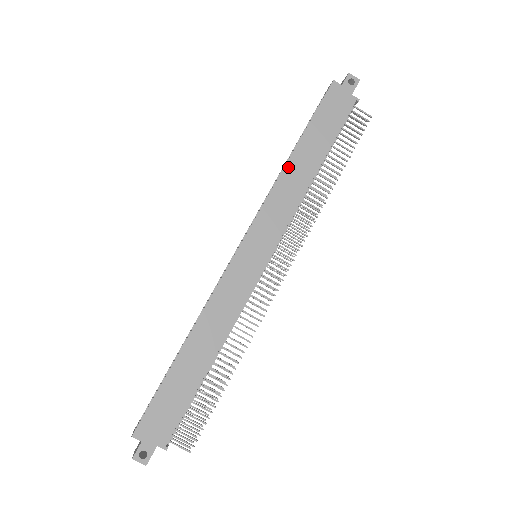
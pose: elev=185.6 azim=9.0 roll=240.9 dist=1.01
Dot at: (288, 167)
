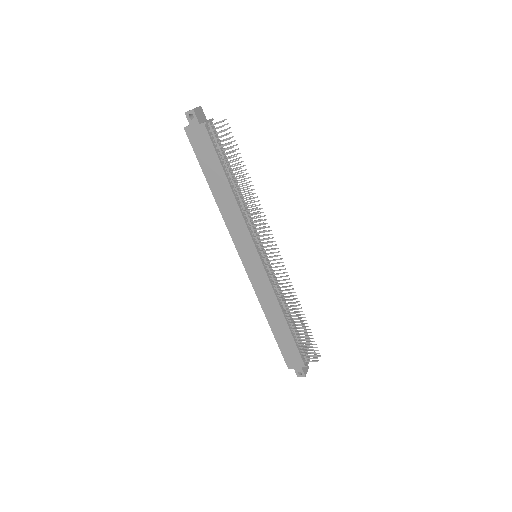
Dot at: (218, 203)
